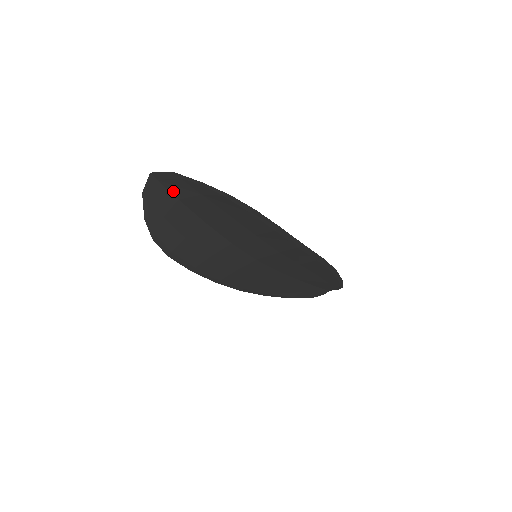
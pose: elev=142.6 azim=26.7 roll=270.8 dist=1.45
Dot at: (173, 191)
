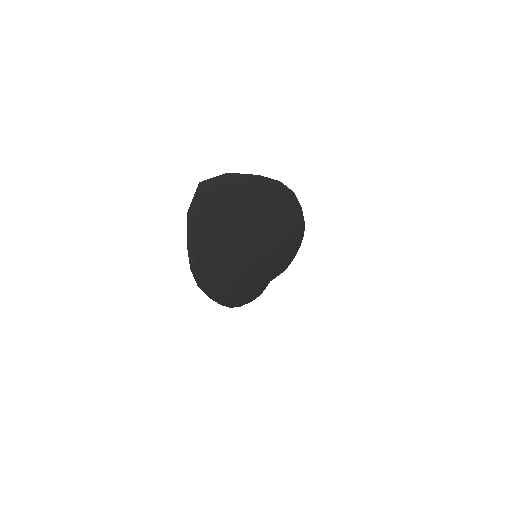
Dot at: (218, 199)
